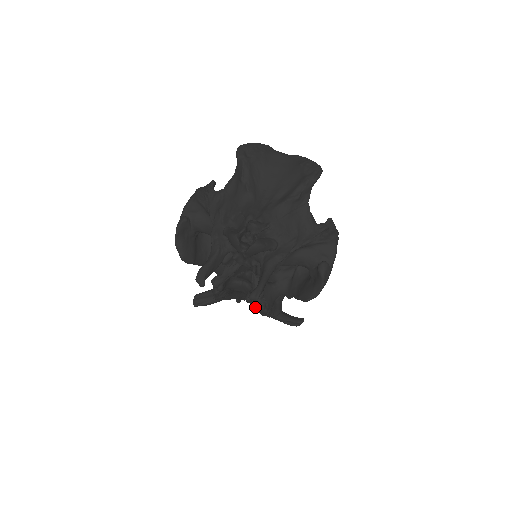
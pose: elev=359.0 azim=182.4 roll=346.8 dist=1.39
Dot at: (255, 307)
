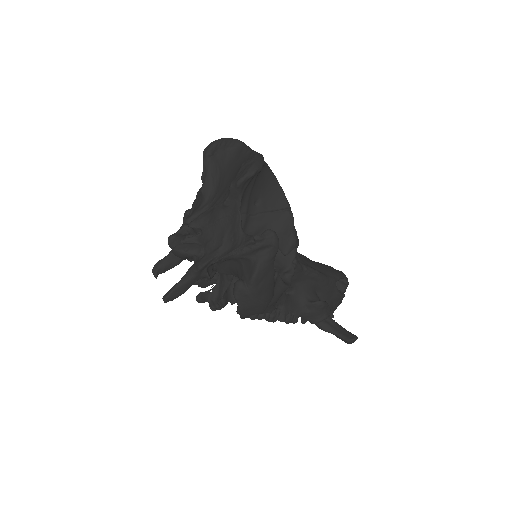
Dot at: (212, 309)
